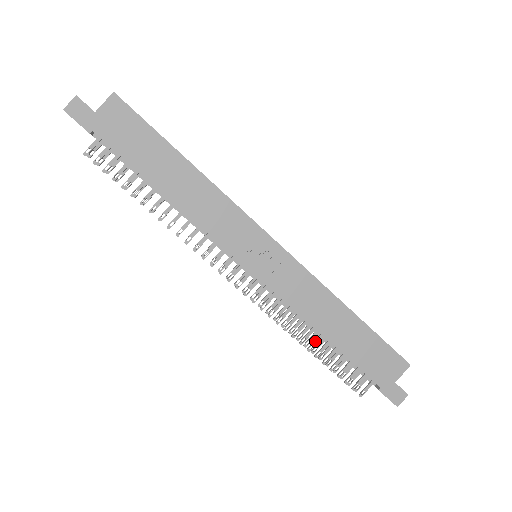
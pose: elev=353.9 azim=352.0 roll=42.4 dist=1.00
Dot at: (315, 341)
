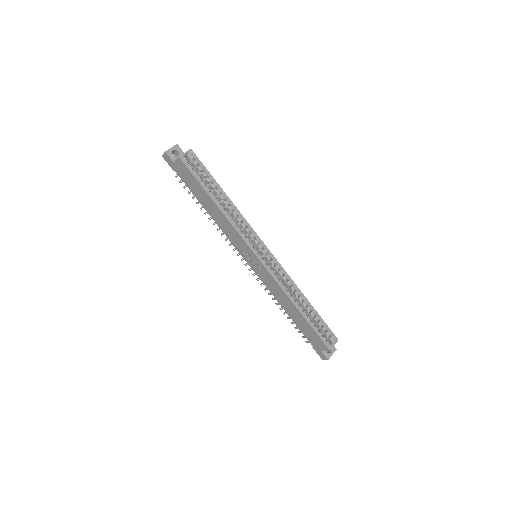
Dot at: occluded
